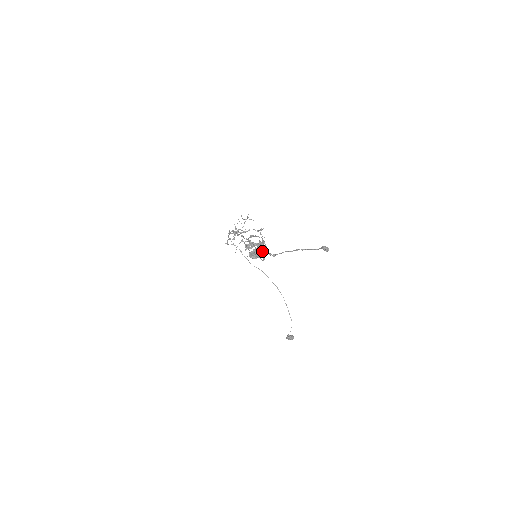
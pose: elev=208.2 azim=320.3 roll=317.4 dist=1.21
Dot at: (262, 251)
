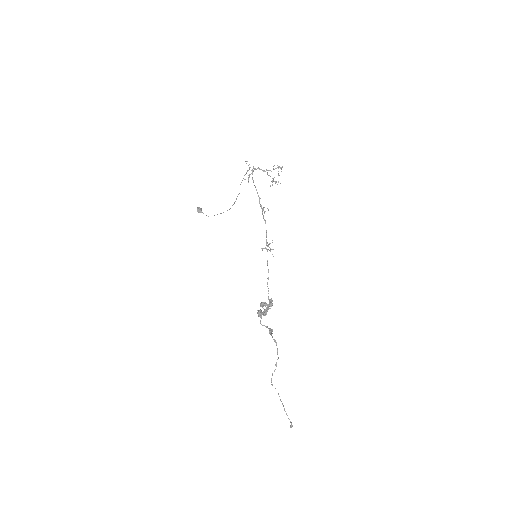
Dot at: (267, 327)
